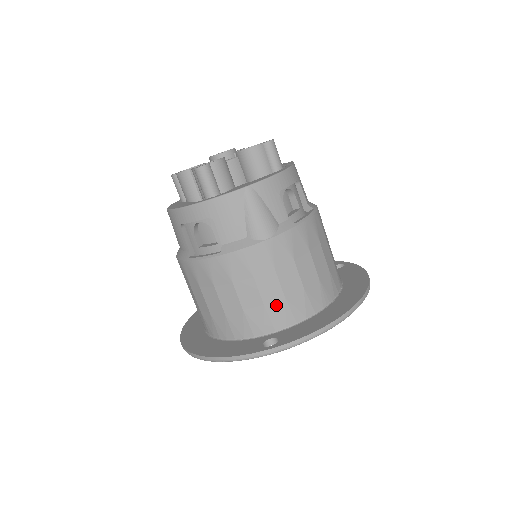
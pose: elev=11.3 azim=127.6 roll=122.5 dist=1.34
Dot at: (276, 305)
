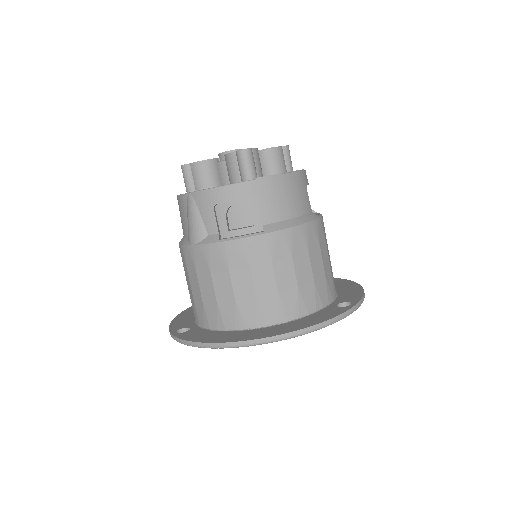
Dot at: (199, 304)
